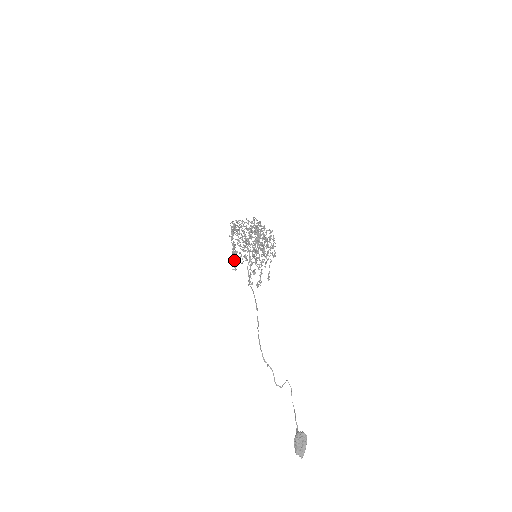
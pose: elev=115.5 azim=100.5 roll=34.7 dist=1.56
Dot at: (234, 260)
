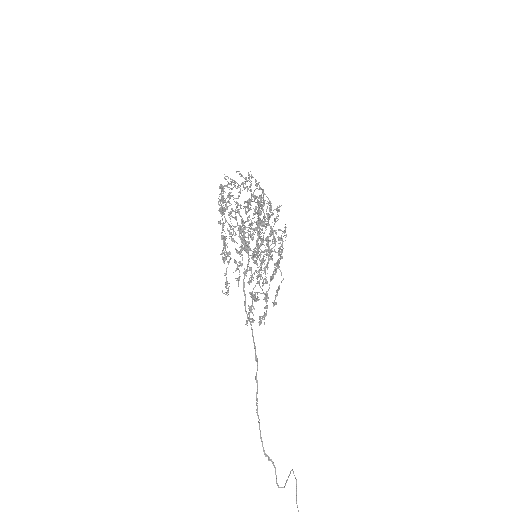
Dot at: (225, 274)
